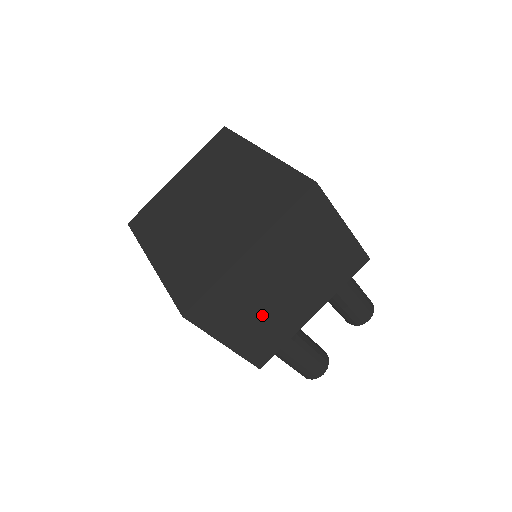
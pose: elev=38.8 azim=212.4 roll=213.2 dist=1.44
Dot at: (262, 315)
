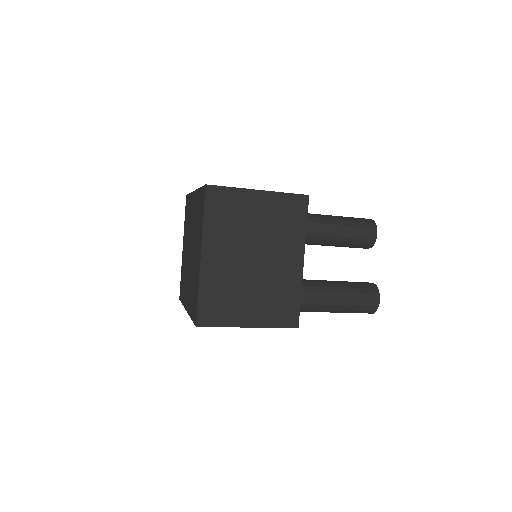
Dot at: (257, 290)
